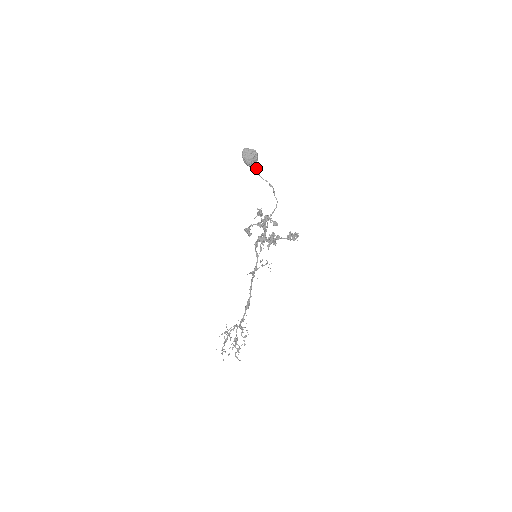
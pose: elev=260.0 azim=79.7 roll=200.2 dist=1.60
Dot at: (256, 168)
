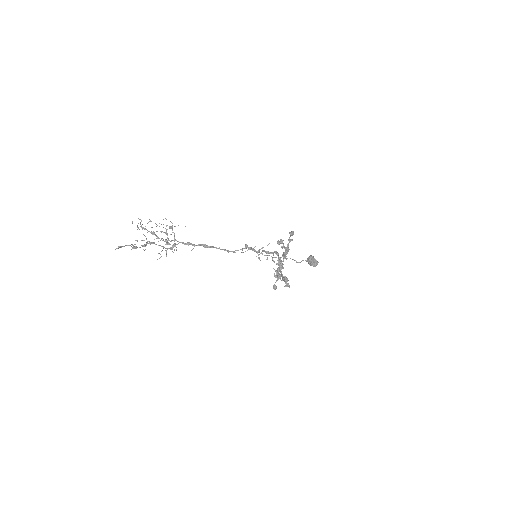
Dot at: (309, 264)
